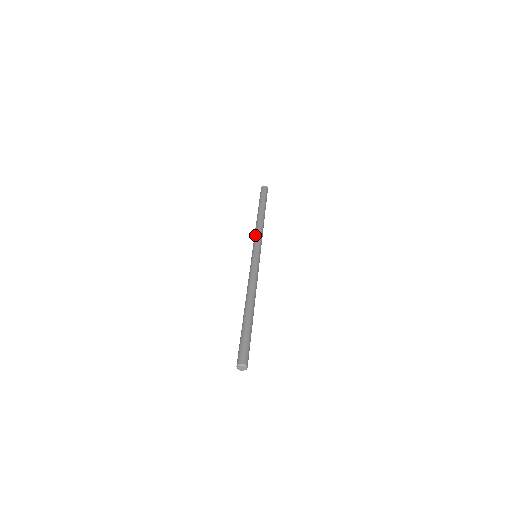
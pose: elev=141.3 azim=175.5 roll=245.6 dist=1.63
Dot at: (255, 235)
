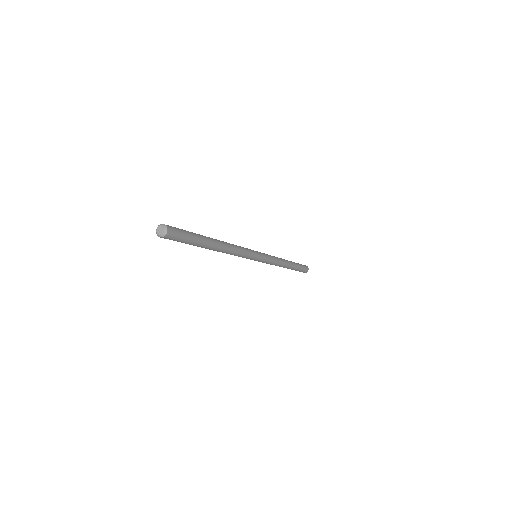
Dot at: occluded
